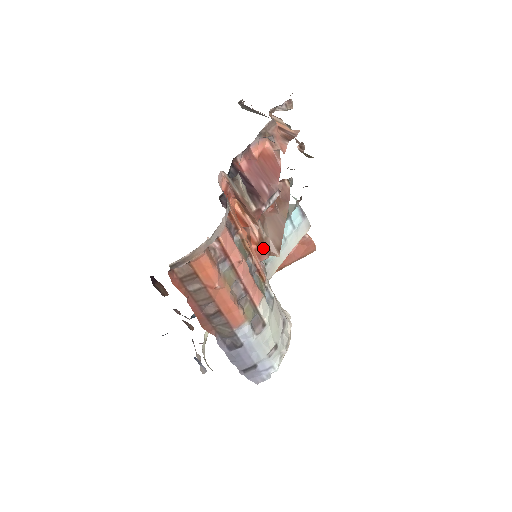
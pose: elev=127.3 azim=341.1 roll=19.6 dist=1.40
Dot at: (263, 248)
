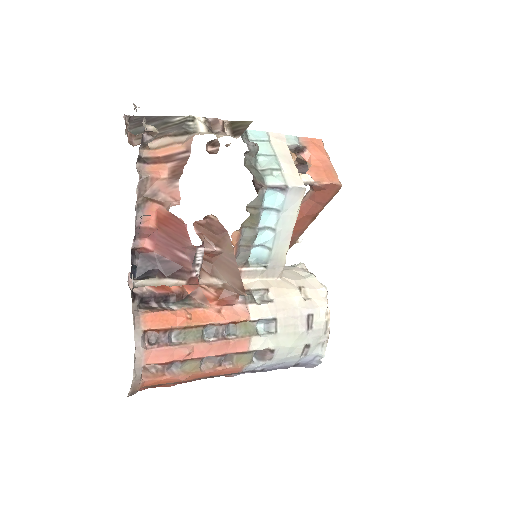
Dot at: (225, 297)
